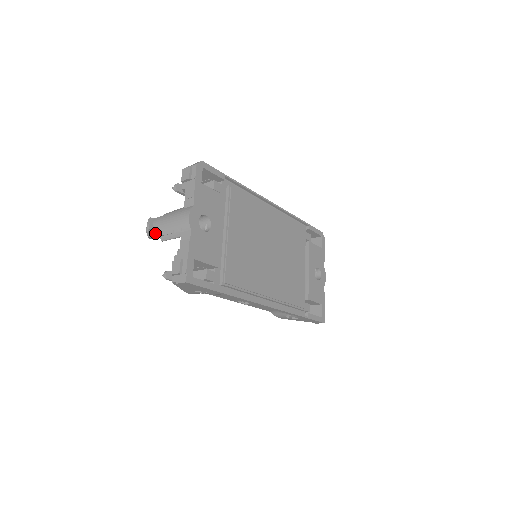
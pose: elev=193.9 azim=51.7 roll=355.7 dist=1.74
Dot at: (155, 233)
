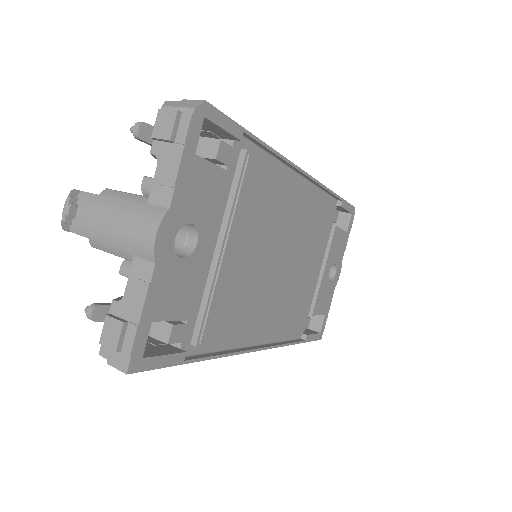
Dot at: (79, 228)
